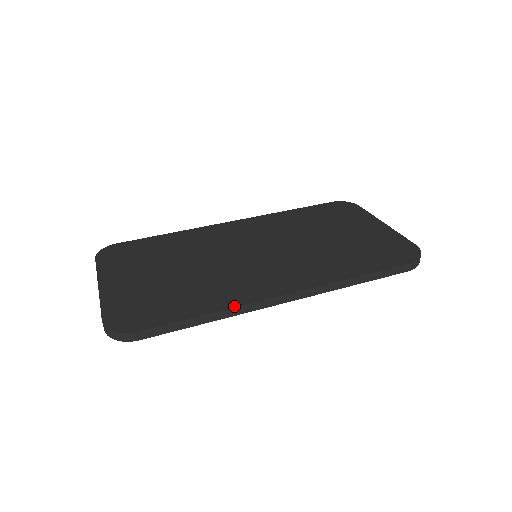
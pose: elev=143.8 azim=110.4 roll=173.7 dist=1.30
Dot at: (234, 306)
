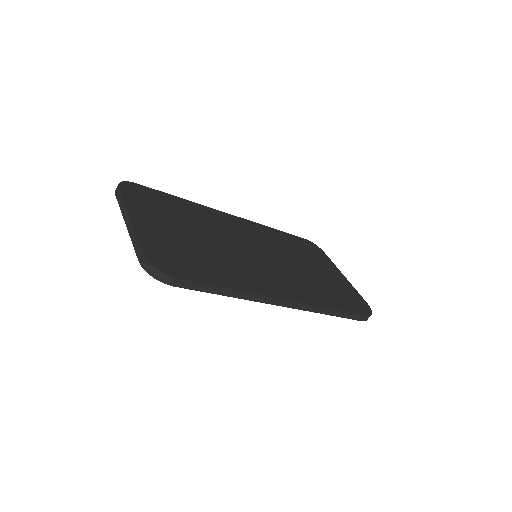
Dot at: (252, 292)
